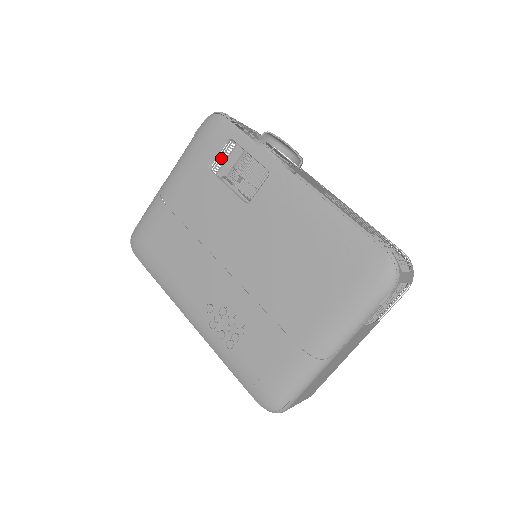
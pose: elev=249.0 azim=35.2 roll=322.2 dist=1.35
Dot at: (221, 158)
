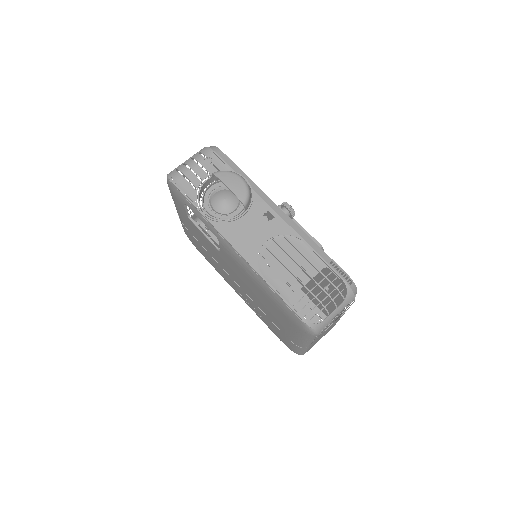
Dot at: occluded
